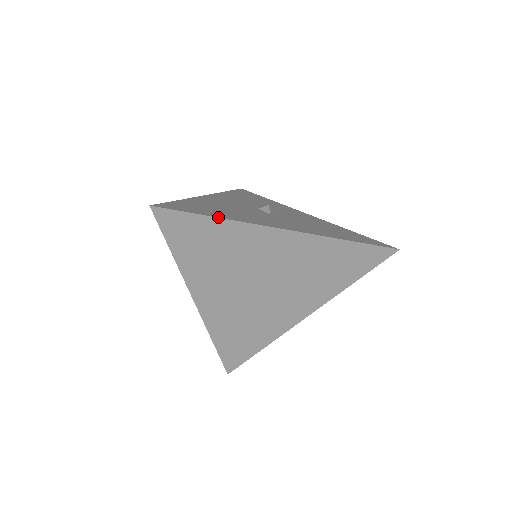
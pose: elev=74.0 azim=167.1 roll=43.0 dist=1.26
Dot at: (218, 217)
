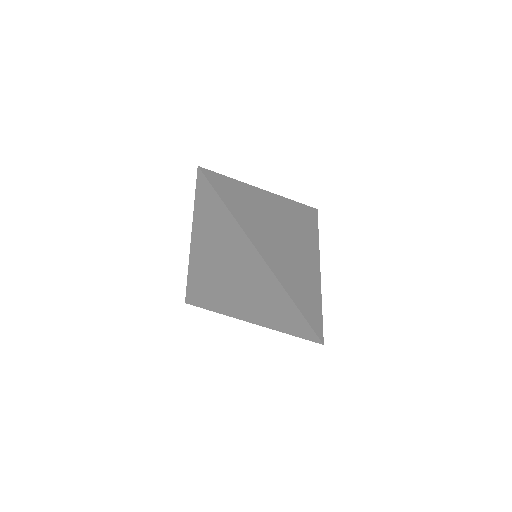
Dot at: (234, 179)
